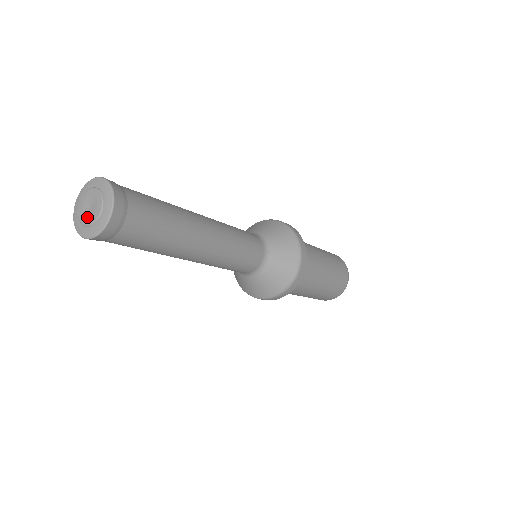
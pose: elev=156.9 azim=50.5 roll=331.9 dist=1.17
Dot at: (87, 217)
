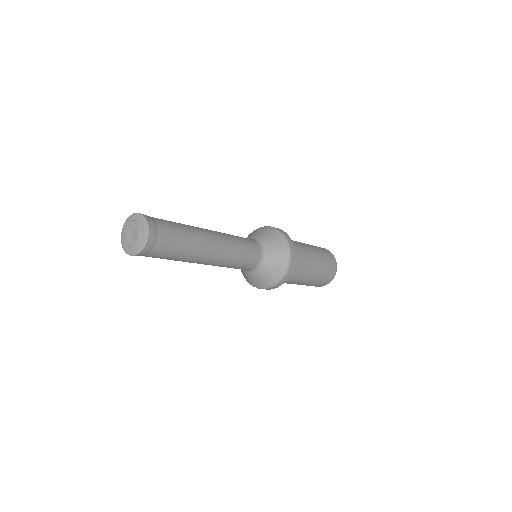
Dot at: (132, 241)
